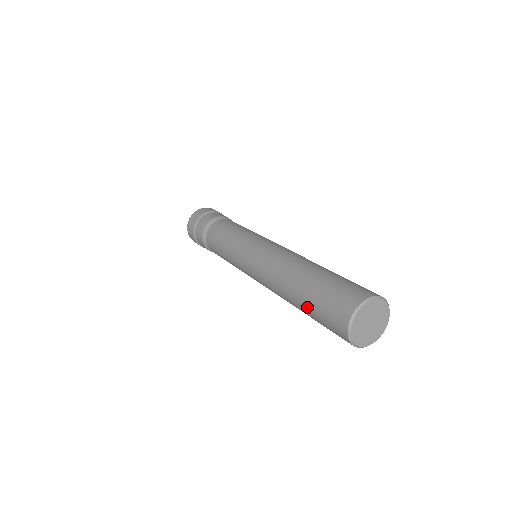
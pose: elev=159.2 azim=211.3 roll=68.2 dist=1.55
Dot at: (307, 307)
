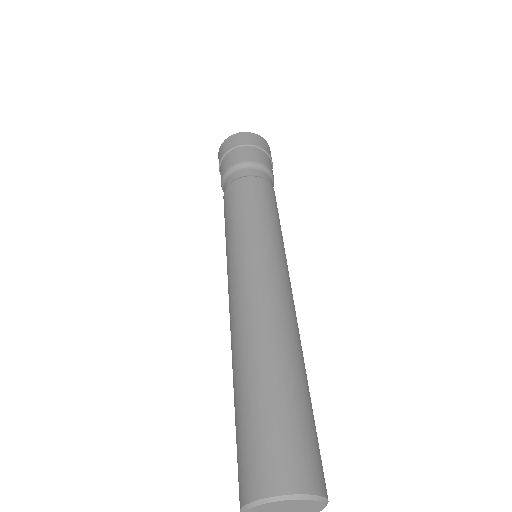
Dot at: (238, 406)
